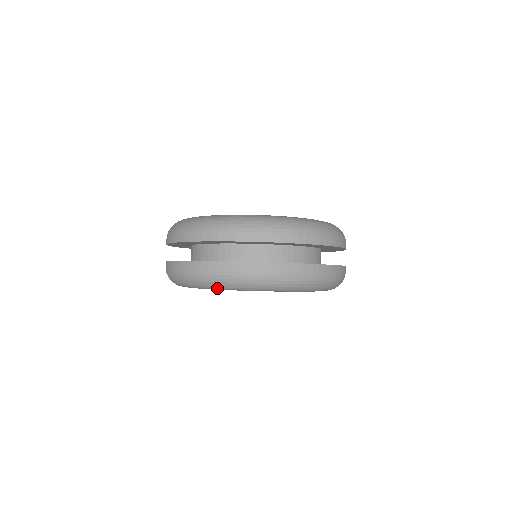
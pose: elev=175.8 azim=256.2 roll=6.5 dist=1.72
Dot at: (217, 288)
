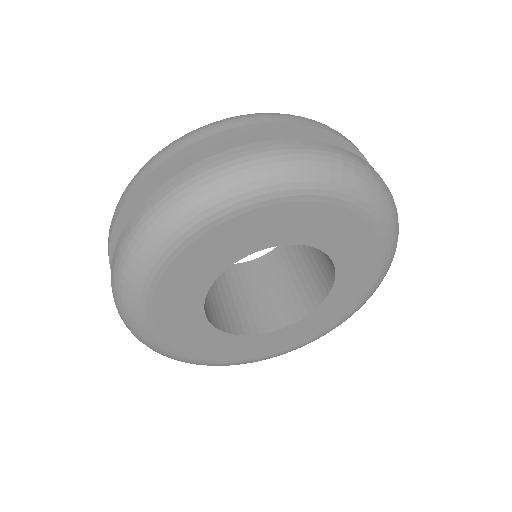
Dot at: (140, 291)
